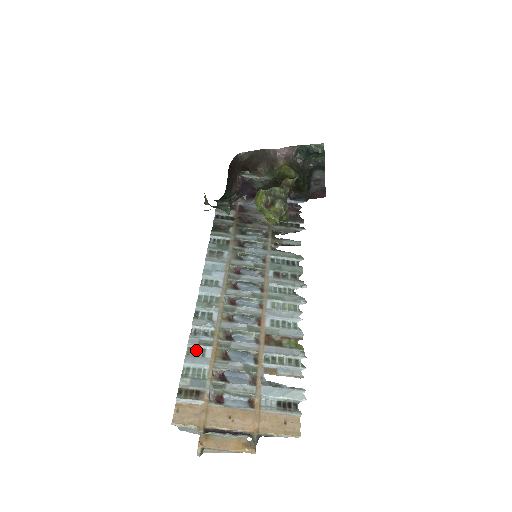
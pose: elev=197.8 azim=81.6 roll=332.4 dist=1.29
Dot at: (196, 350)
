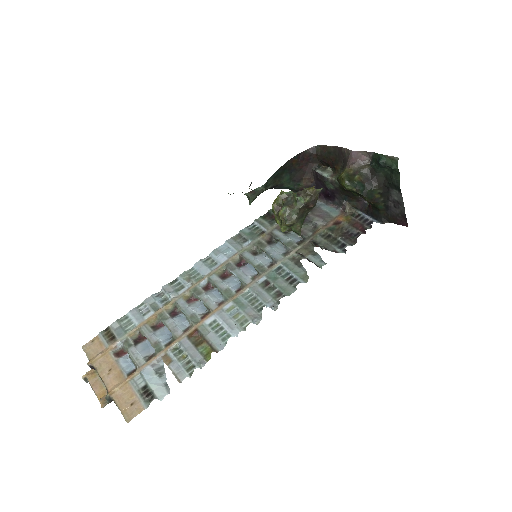
Dot at: (145, 308)
